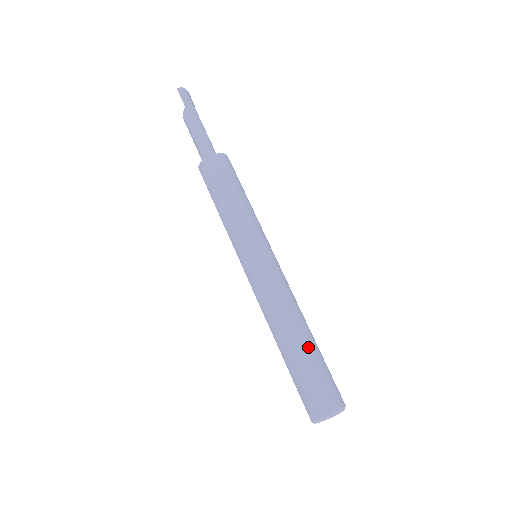
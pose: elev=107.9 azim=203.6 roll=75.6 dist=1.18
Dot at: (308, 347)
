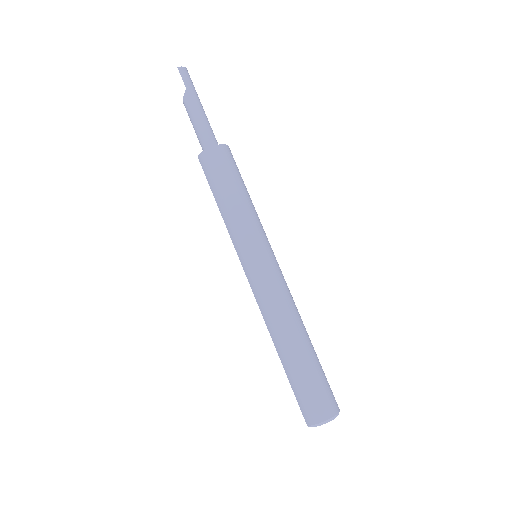
Dot at: (308, 353)
